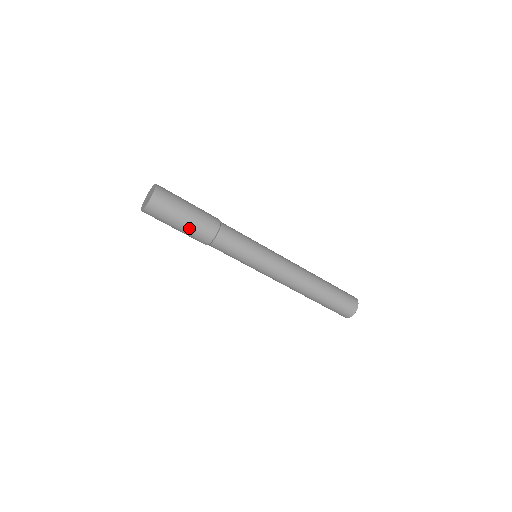
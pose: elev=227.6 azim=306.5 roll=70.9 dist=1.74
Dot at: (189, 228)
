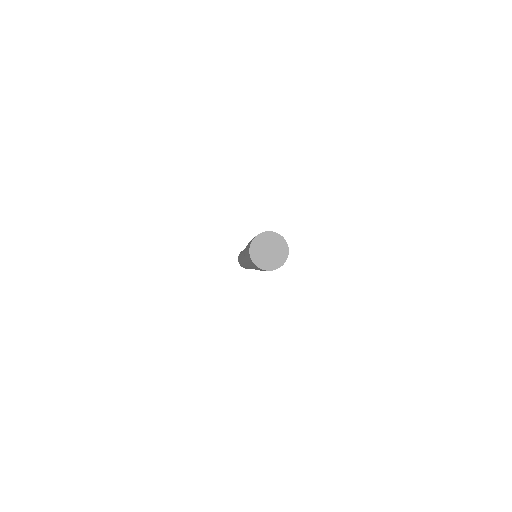
Dot at: occluded
